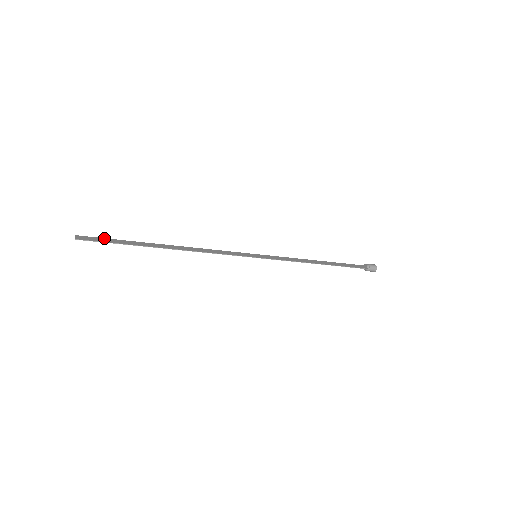
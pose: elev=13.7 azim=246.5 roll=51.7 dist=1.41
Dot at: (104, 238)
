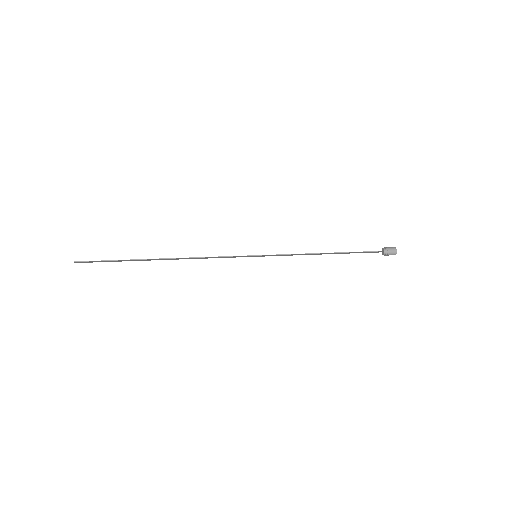
Dot at: (102, 261)
